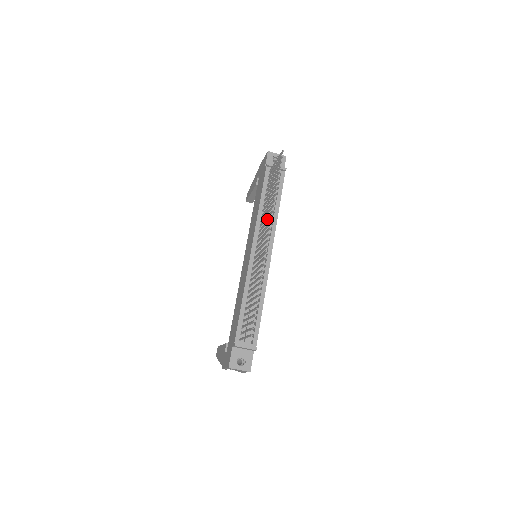
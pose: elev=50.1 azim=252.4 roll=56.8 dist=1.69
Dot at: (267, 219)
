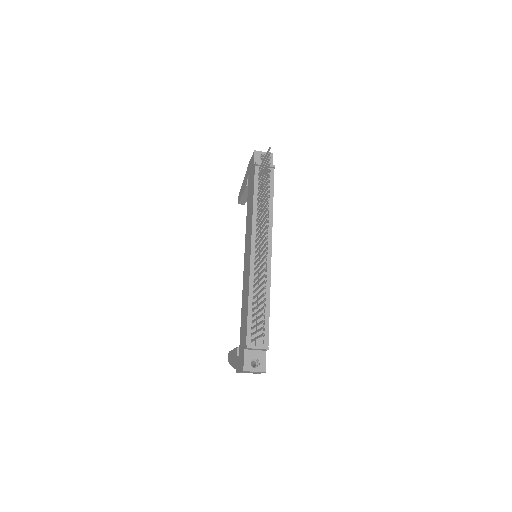
Dot at: (262, 218)
